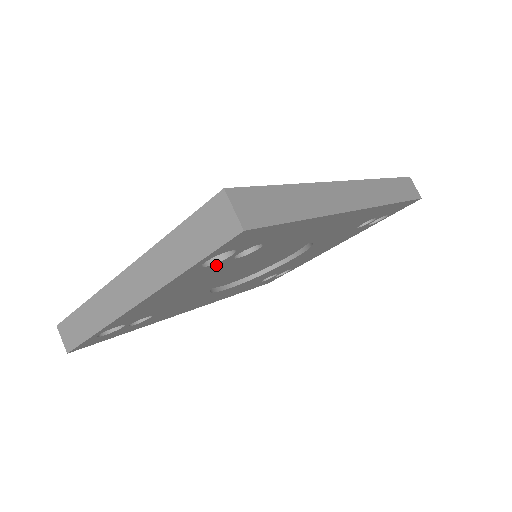
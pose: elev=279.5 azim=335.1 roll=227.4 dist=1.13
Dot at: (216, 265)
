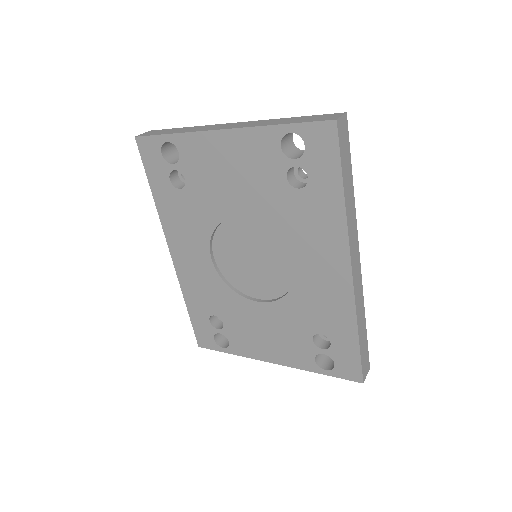
Dot at: (279, 159)
